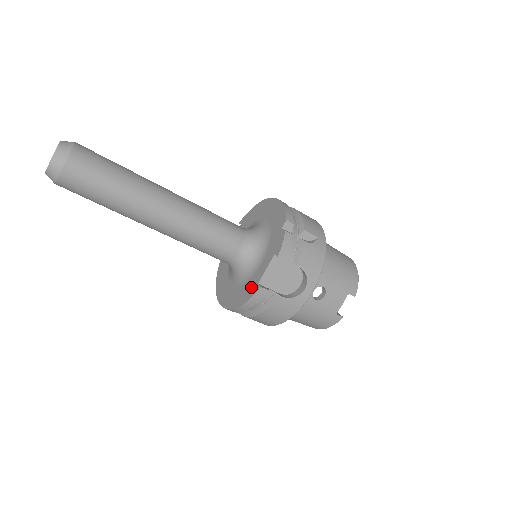
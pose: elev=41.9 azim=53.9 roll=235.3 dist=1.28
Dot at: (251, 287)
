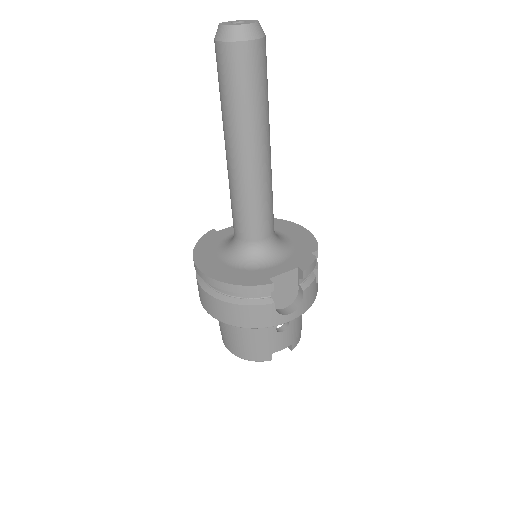
Dot at: (258, 277)
